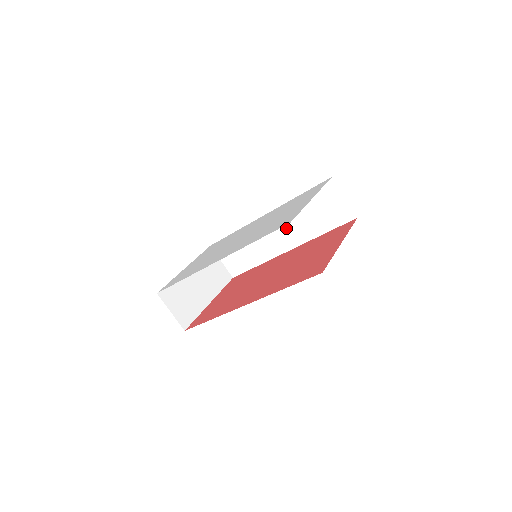
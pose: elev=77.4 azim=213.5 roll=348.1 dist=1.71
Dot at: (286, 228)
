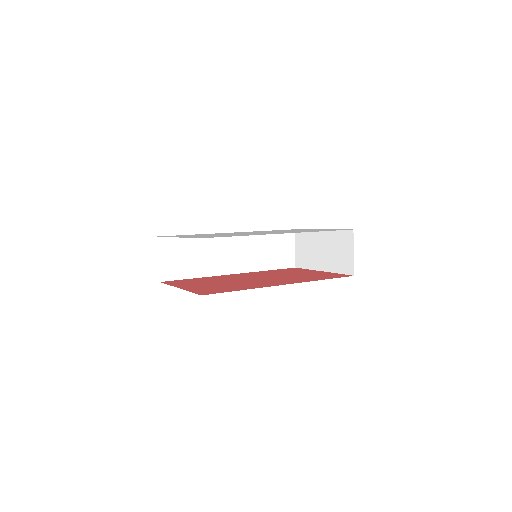
Dot at: (243, 252)
